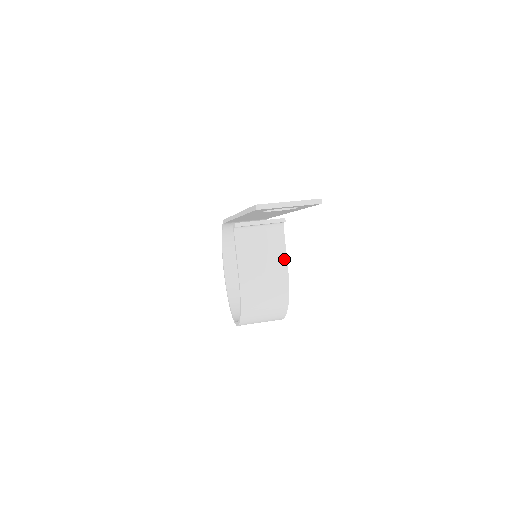
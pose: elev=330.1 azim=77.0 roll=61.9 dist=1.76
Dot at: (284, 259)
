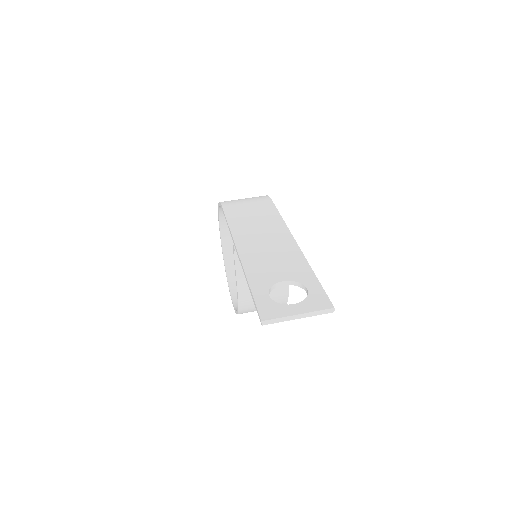
Dot at: occluded
